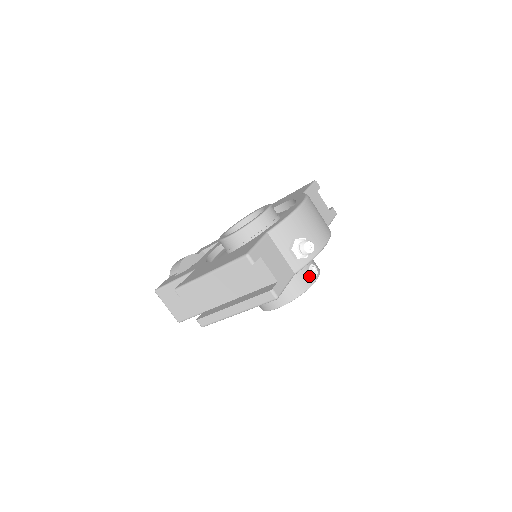
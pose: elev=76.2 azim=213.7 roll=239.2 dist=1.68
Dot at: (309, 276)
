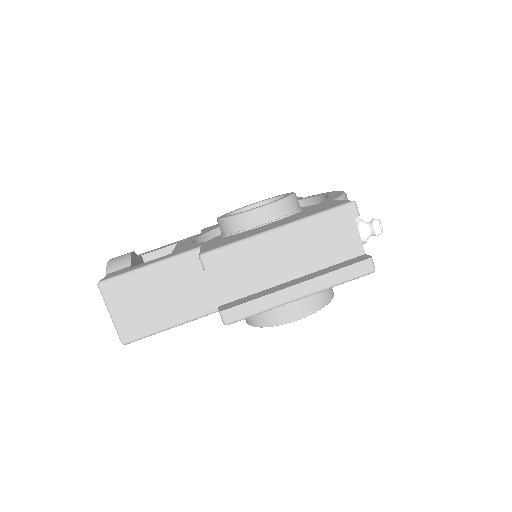
Dot at: occluded
